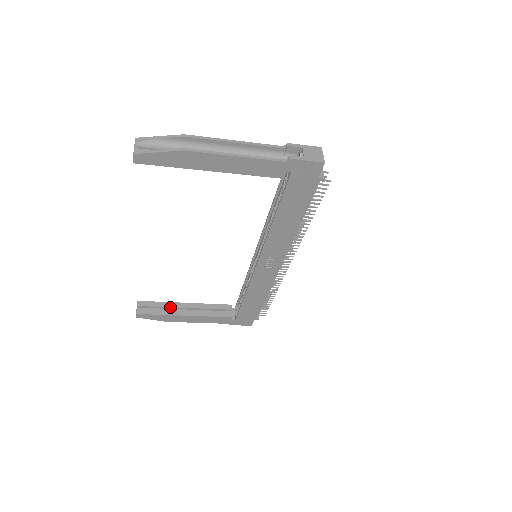
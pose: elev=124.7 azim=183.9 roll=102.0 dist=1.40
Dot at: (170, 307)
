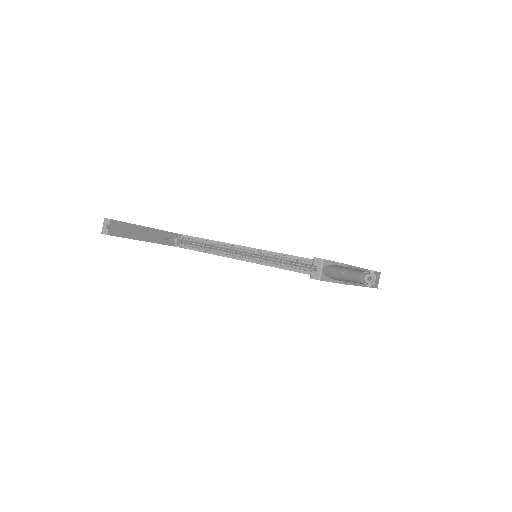
Dot at: (134, 230)
